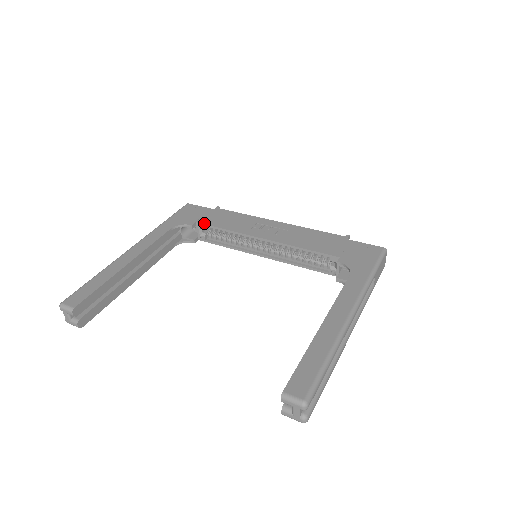
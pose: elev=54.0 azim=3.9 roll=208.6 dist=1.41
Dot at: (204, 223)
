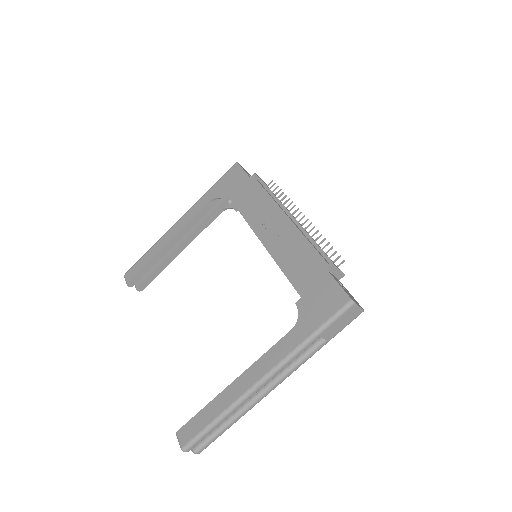
Dot at: (232, 200)
